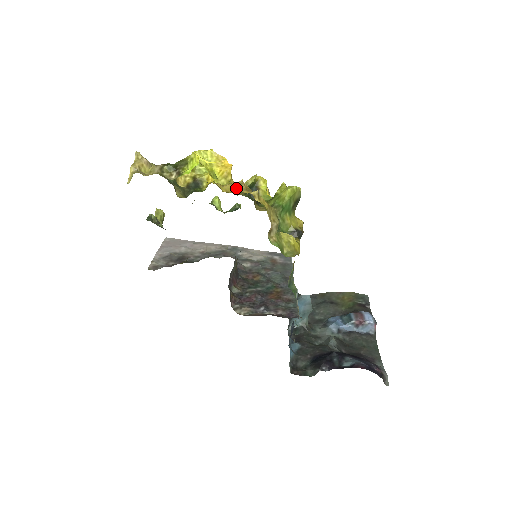
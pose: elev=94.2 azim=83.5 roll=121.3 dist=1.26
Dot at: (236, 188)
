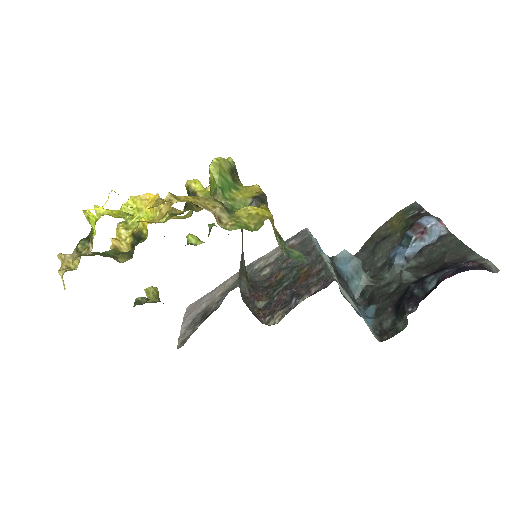
Dot at: (167, 210)
